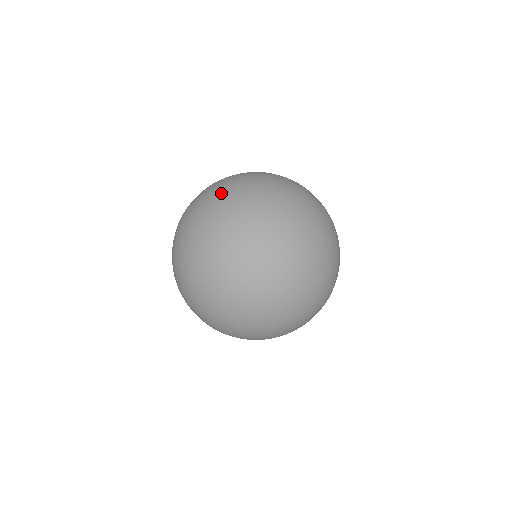
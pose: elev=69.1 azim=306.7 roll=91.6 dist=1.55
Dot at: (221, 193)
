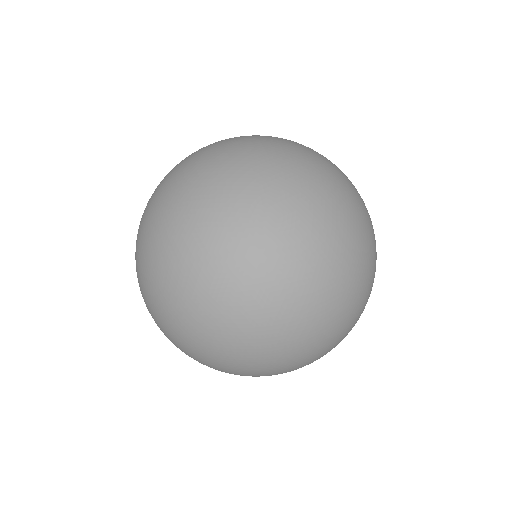
Dot at: occluded
